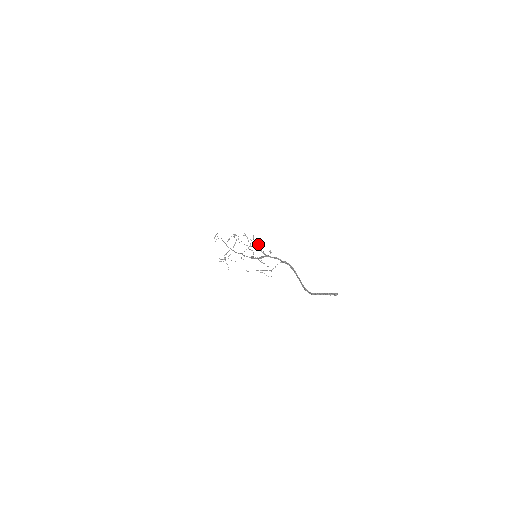
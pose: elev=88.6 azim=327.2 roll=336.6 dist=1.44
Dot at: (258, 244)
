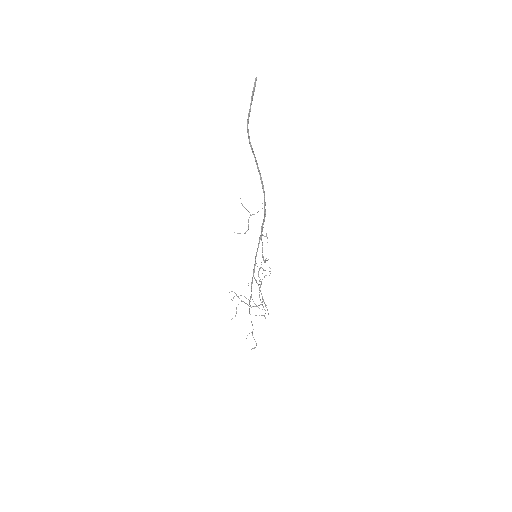
Dot at: occluded
